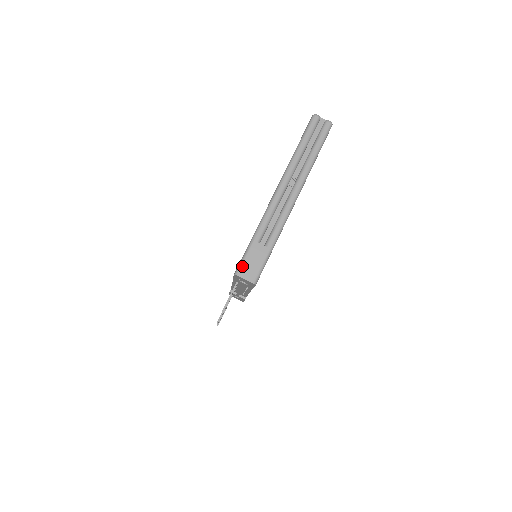
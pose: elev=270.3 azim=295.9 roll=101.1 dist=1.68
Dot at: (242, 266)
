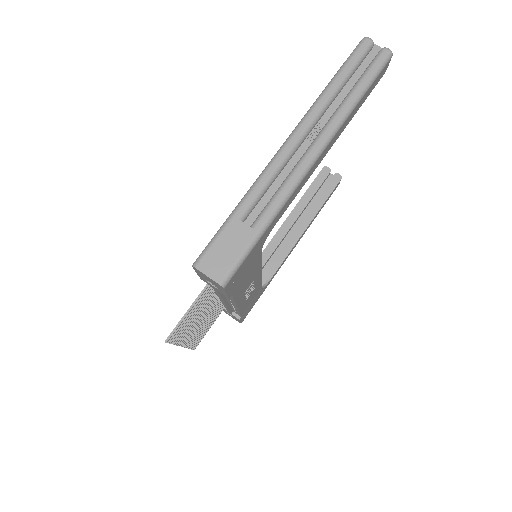
Dot at: (206, 253)
